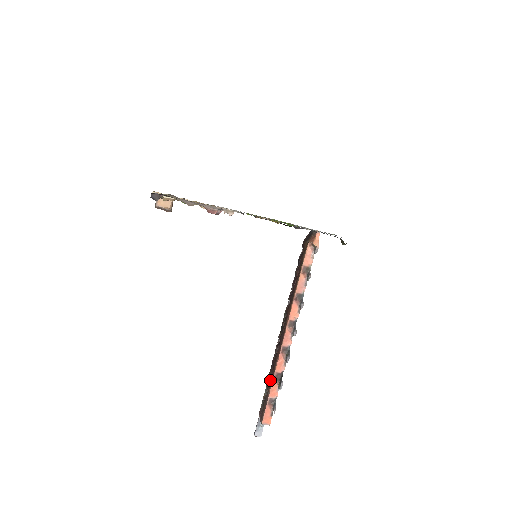
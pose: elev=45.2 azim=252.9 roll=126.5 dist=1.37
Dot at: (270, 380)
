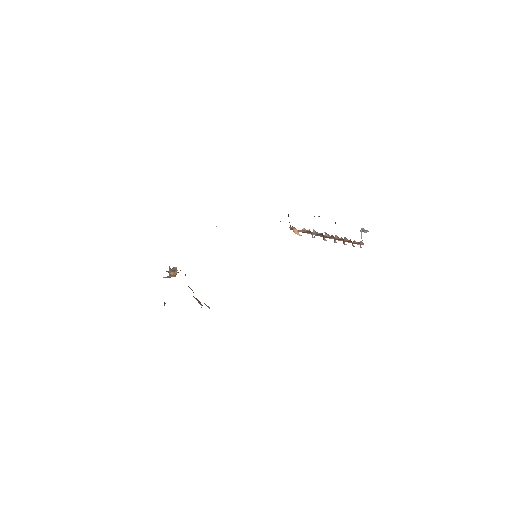
Dot at: occluded
